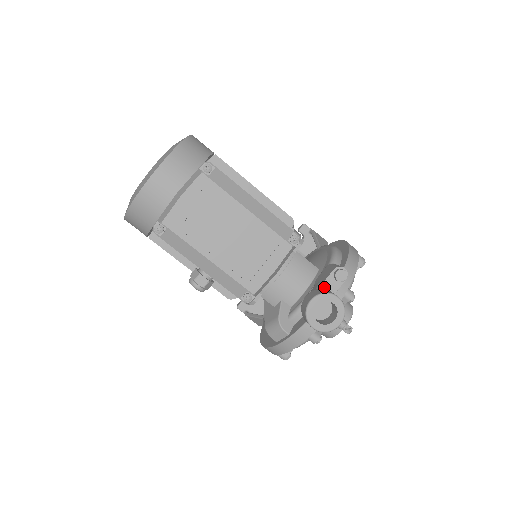
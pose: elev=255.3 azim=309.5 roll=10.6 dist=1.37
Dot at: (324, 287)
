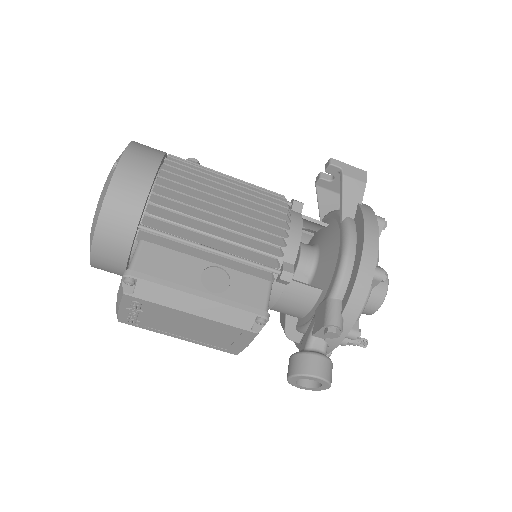
Dot at: (317, 336)
